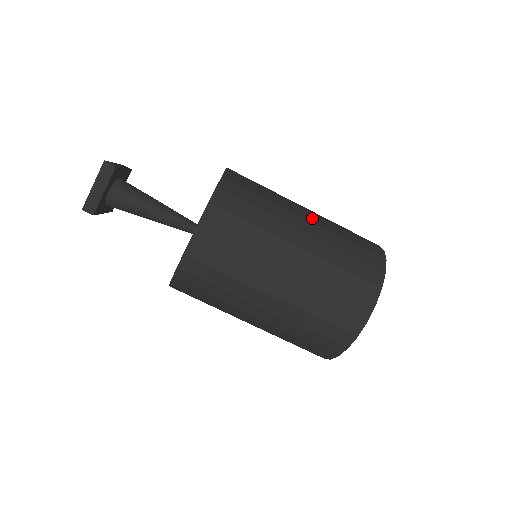
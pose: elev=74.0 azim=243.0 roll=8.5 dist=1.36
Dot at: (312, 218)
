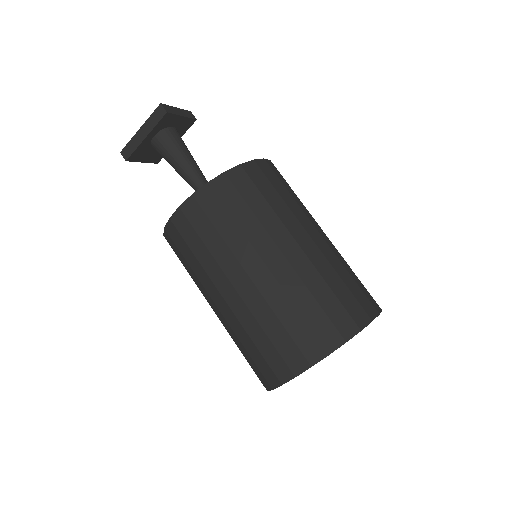
Dot at: occluded
